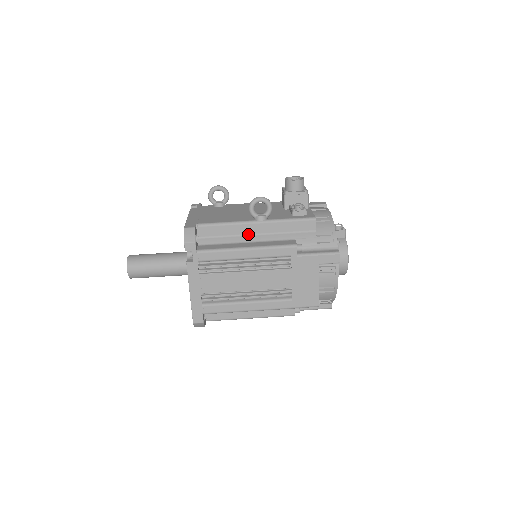
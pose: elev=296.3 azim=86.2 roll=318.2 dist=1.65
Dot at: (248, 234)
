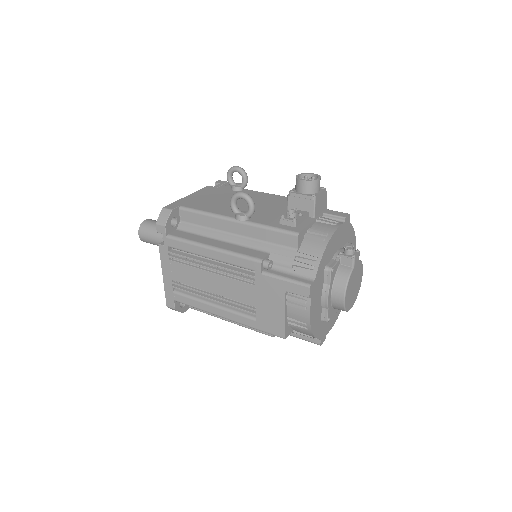
Dot at: (226, 231)
